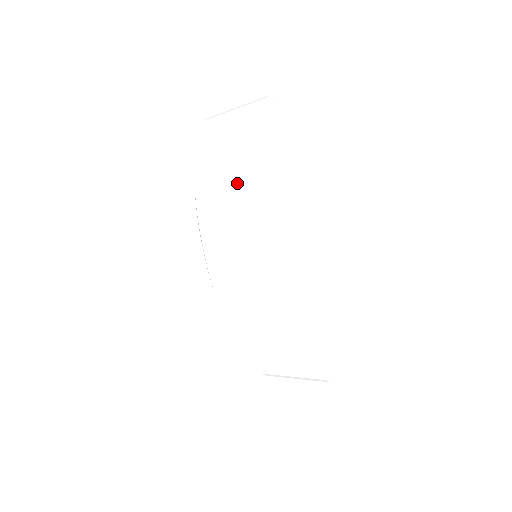
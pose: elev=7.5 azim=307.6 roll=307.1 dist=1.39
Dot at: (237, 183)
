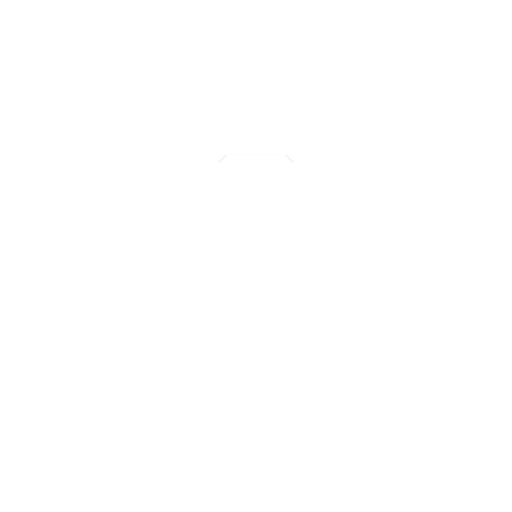
Dot at: (267, 196)
